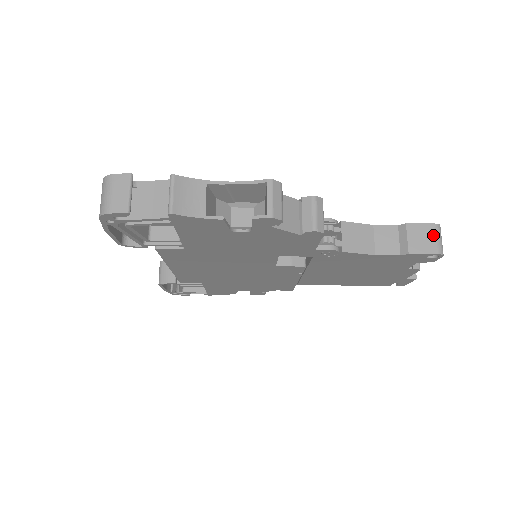
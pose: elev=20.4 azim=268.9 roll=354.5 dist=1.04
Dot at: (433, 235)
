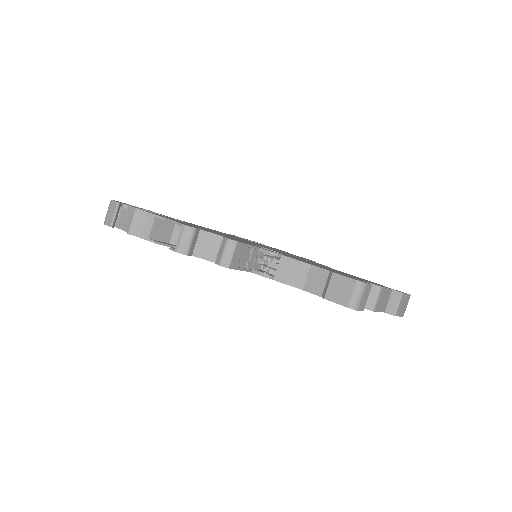
Dot at: (351, 290)
